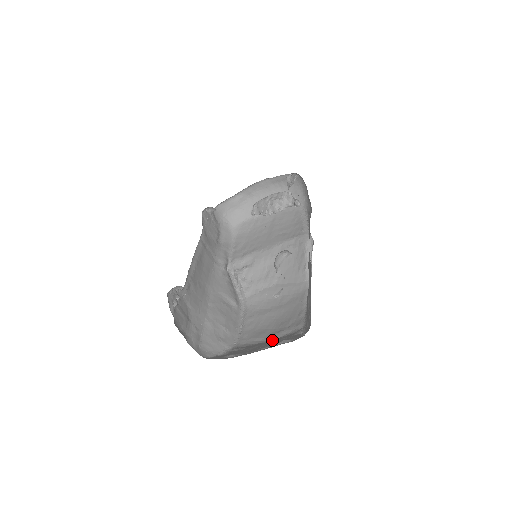
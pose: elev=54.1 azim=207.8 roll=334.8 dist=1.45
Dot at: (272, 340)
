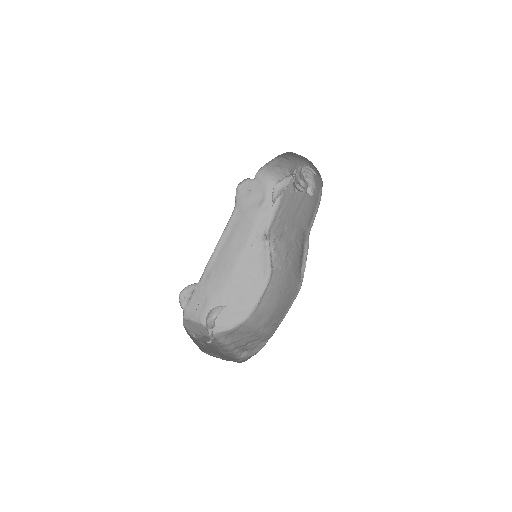
Dot at: (258, 333)
